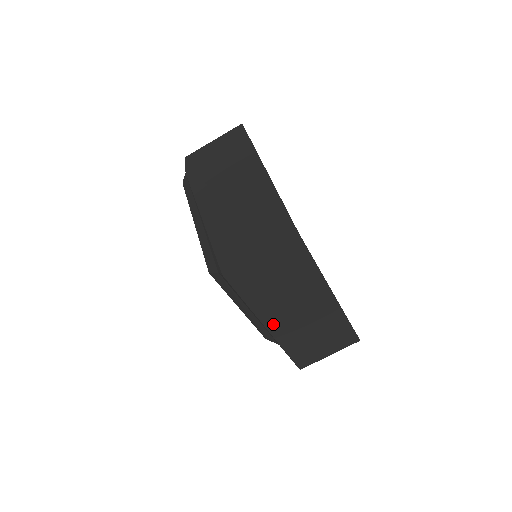
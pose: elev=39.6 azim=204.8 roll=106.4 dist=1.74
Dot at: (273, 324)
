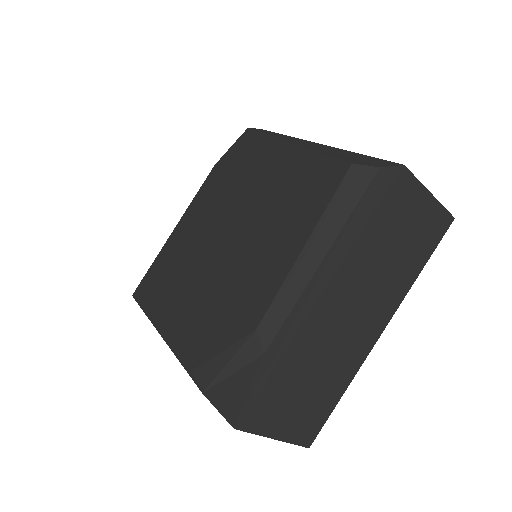
Dot at: (329, 297)
